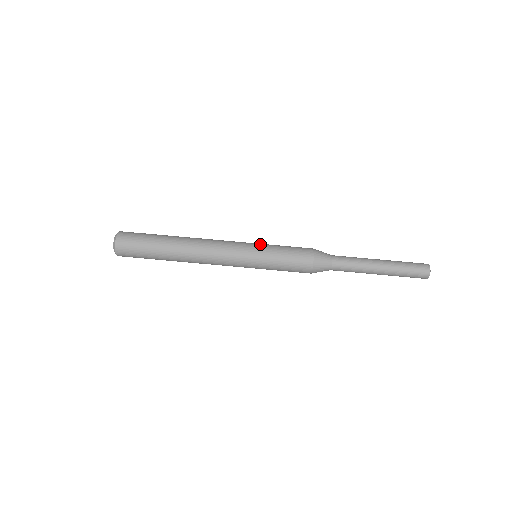
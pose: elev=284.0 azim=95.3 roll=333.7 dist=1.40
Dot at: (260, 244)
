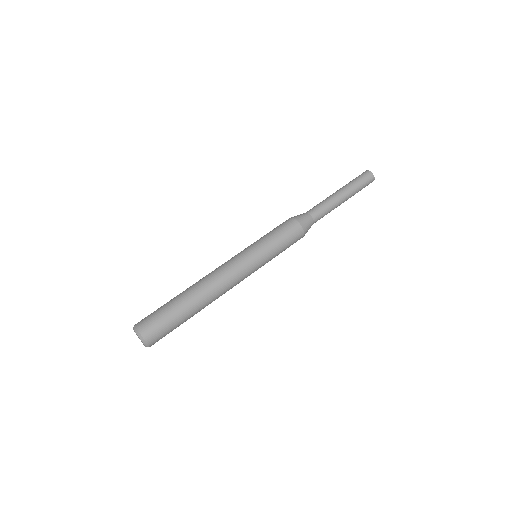
Dot at: (256, 246)
